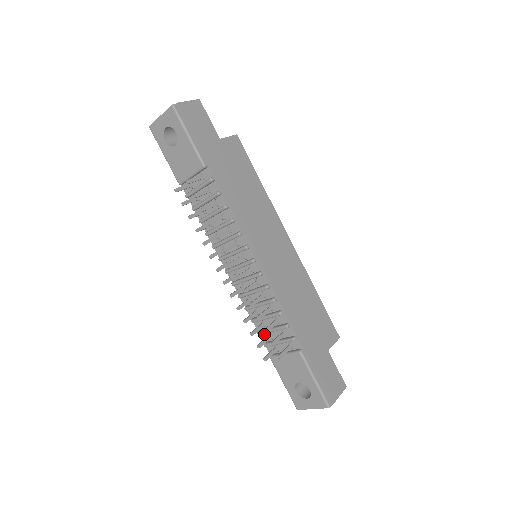
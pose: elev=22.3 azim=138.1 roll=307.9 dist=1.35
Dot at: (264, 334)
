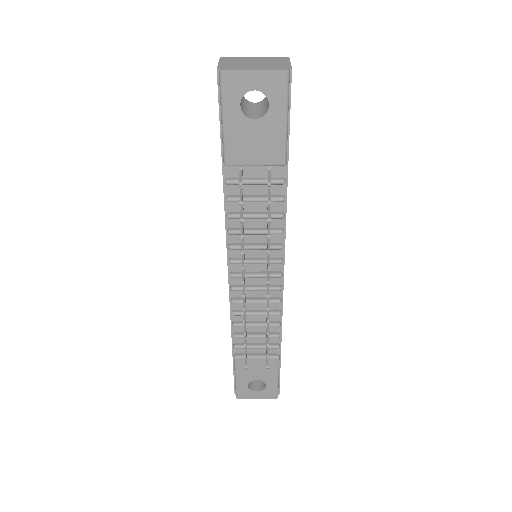
Dot at: (239, 337)
